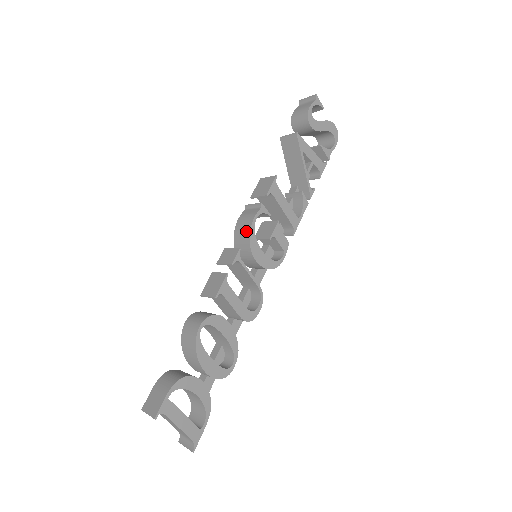
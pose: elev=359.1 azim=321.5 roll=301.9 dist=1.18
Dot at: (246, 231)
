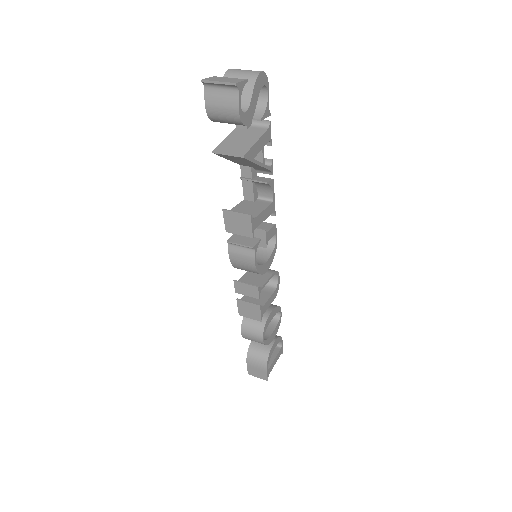
Dot at: (251, 270)
